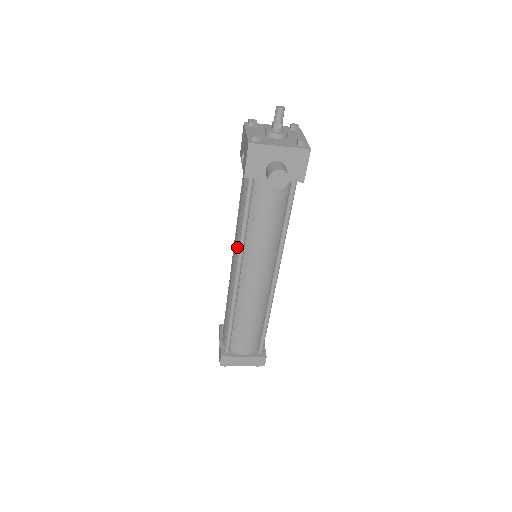
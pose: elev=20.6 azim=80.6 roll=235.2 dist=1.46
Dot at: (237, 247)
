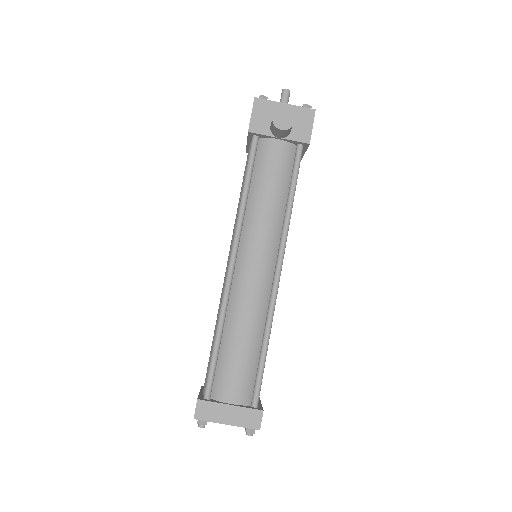
Dot at: occluded
